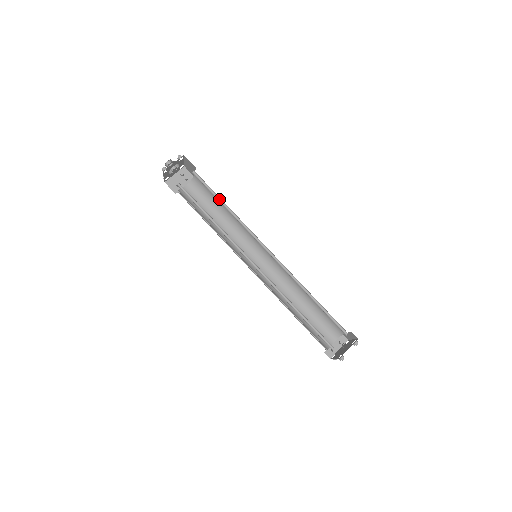
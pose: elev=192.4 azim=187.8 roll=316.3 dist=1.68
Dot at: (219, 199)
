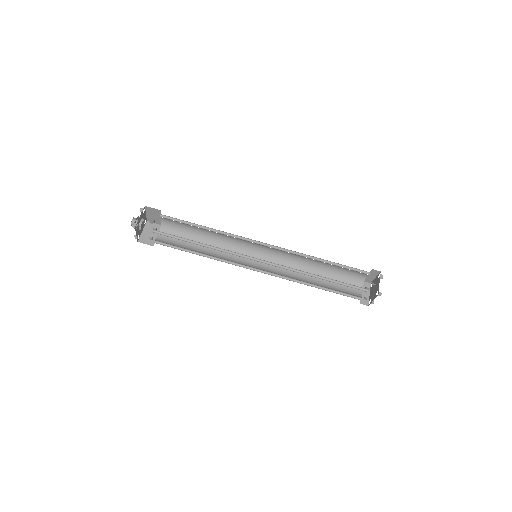
Dot at: (197, 226)
